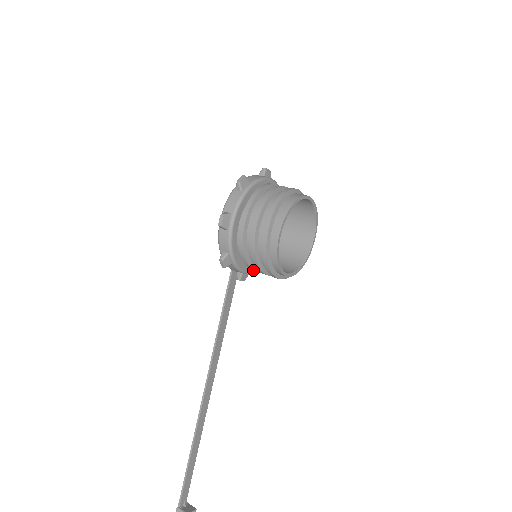
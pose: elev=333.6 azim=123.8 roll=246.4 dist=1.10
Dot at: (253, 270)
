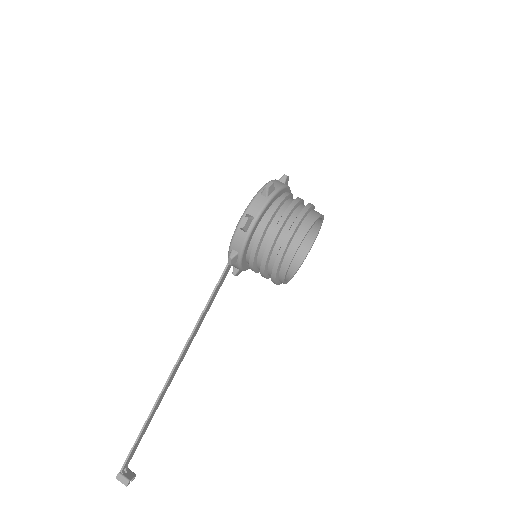
Dot at: occluded
